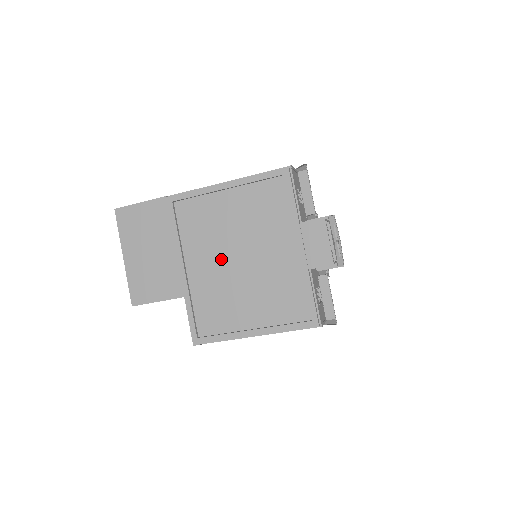
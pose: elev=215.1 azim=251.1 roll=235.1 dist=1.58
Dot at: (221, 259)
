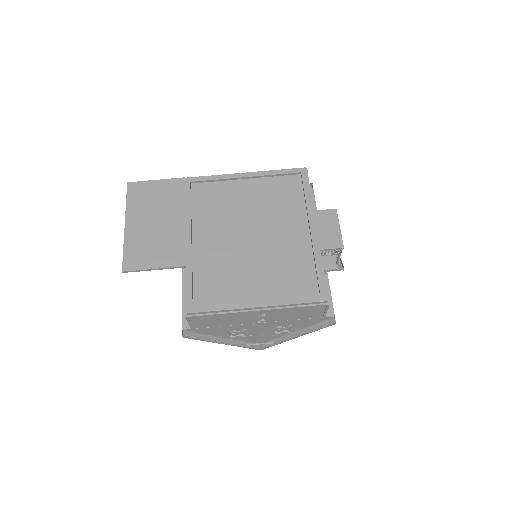
Dot at: (231, 235)
